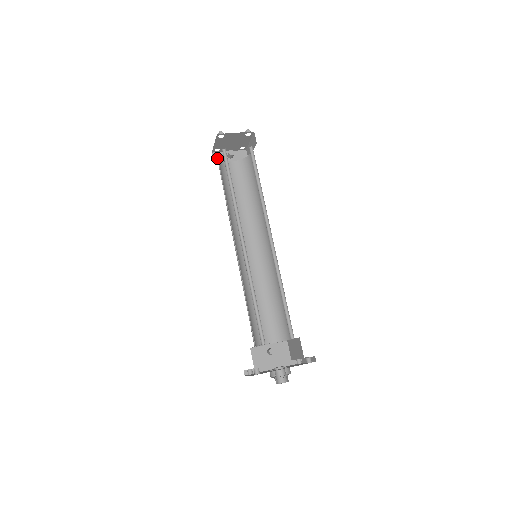
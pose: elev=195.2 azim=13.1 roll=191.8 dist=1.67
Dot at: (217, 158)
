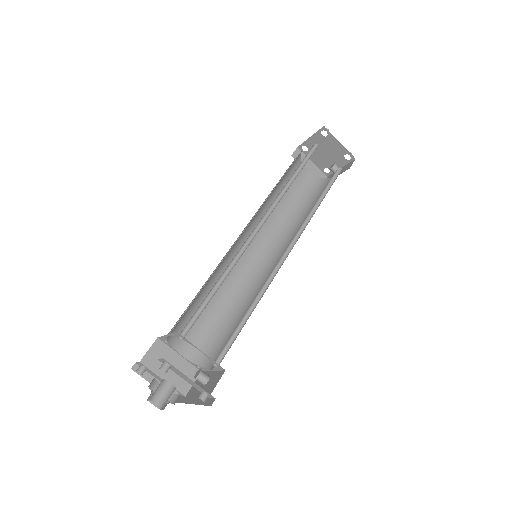
Dot at: occluded
